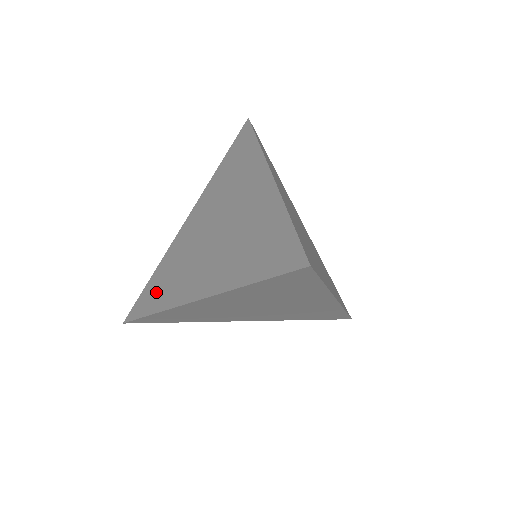
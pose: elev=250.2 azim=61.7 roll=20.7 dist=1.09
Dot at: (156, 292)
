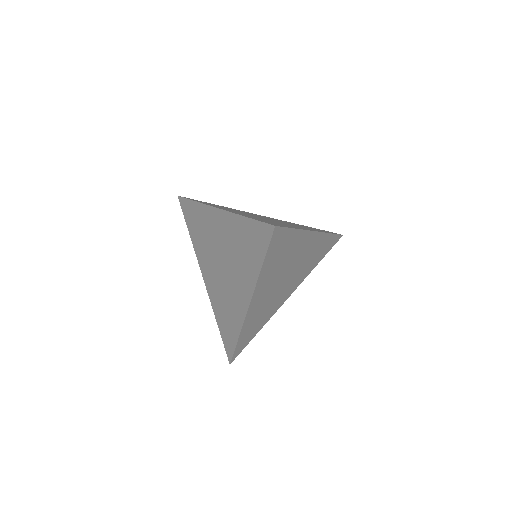
Dot at: (228, 328)
